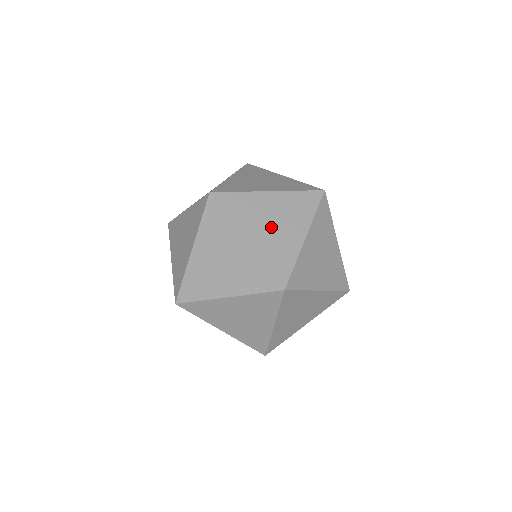
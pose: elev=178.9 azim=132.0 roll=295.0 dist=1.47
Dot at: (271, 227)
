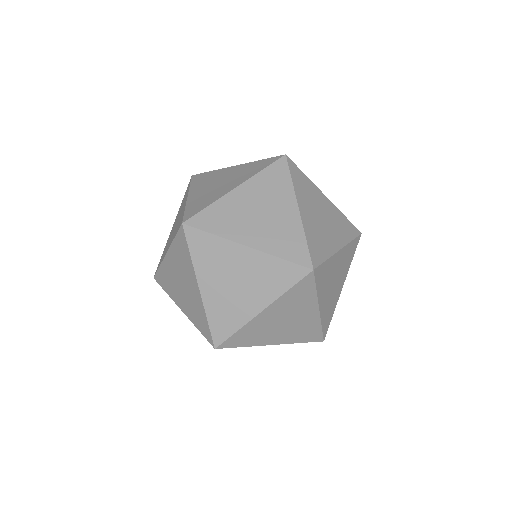
Dot at: occluded
